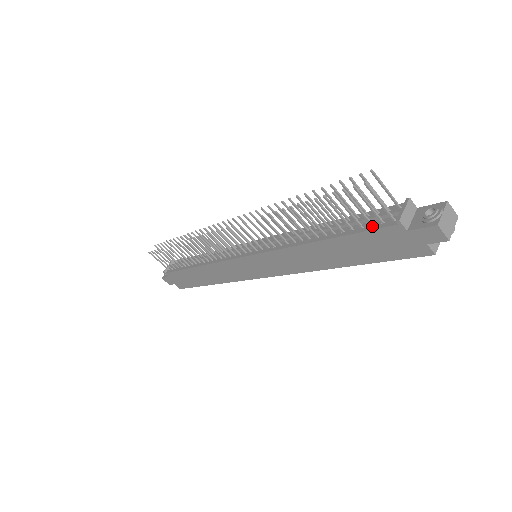
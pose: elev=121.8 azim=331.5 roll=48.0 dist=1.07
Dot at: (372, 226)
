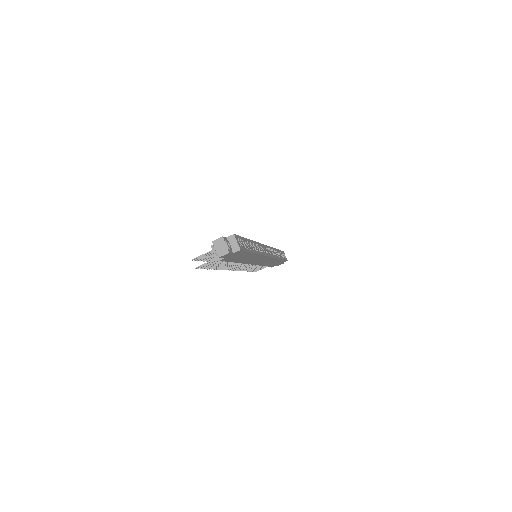
Dot at: occluded
